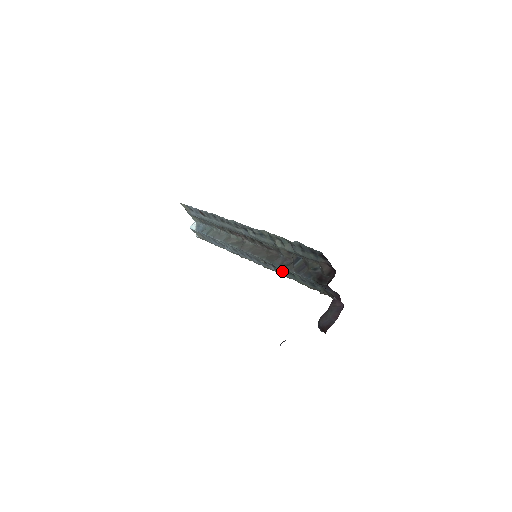
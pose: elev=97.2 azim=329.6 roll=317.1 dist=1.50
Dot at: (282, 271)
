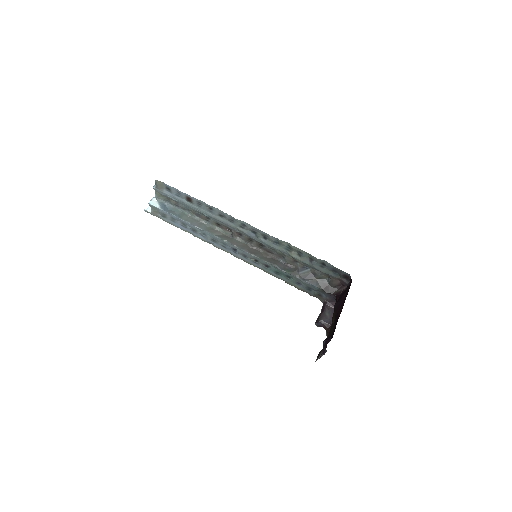
Dot at: (276, 272)
